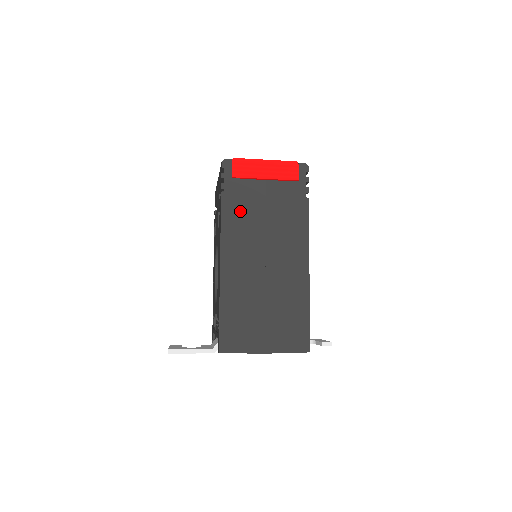
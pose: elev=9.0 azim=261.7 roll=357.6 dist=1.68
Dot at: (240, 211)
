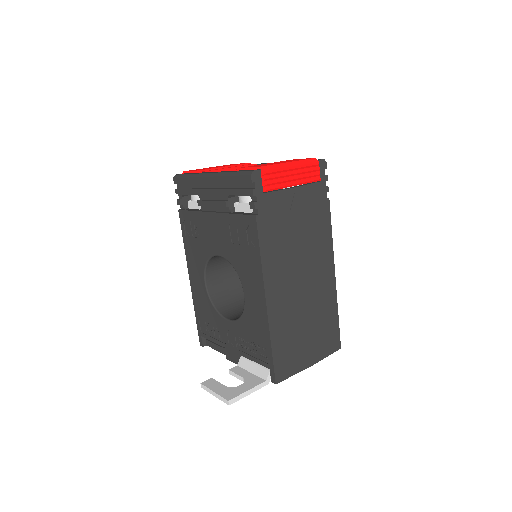
Dot at: (275, 230)
